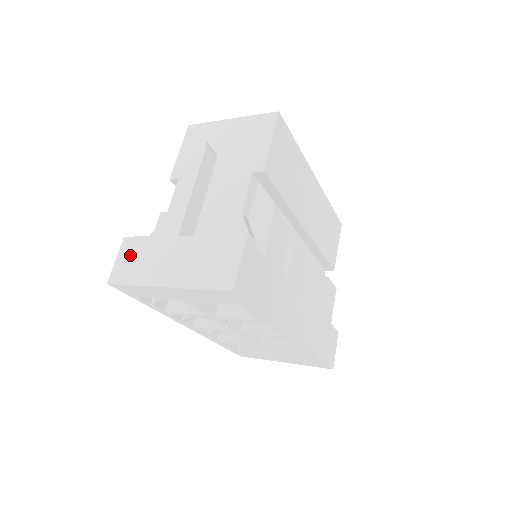
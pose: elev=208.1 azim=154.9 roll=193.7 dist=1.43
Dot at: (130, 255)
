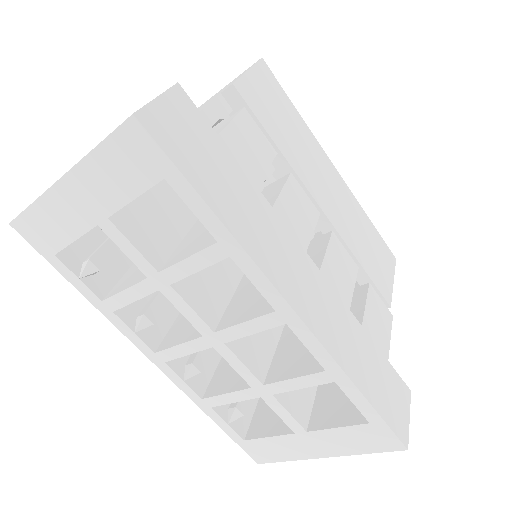
Dot at: occluded
